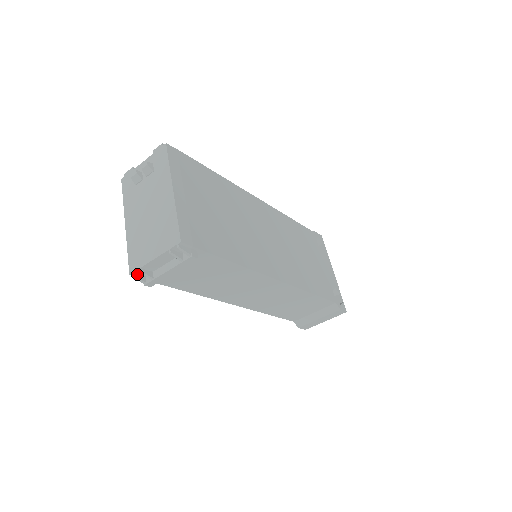
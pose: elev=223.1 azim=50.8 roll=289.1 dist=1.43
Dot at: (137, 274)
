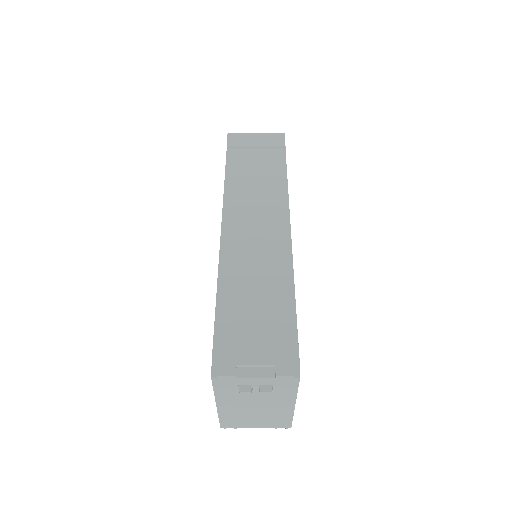
Dot at: occluded
